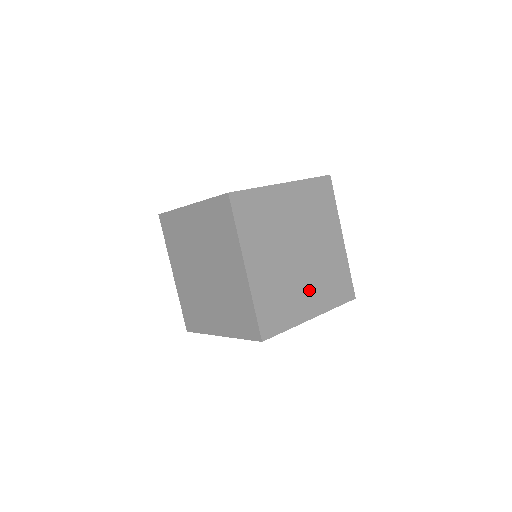
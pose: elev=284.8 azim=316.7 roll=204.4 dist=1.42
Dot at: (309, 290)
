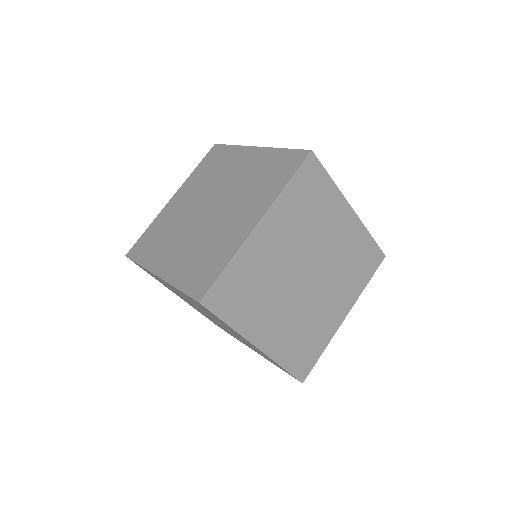
Dot at: (332, 299)
